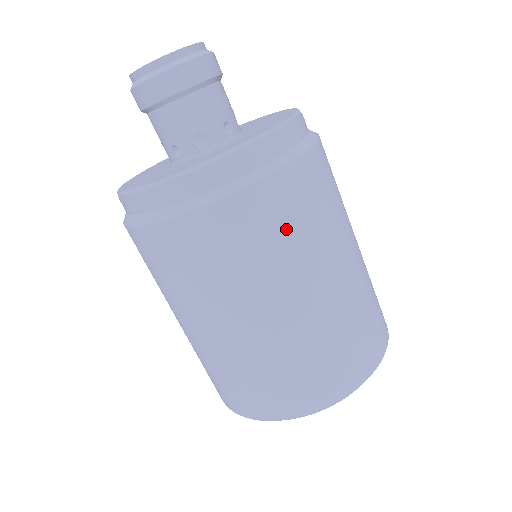
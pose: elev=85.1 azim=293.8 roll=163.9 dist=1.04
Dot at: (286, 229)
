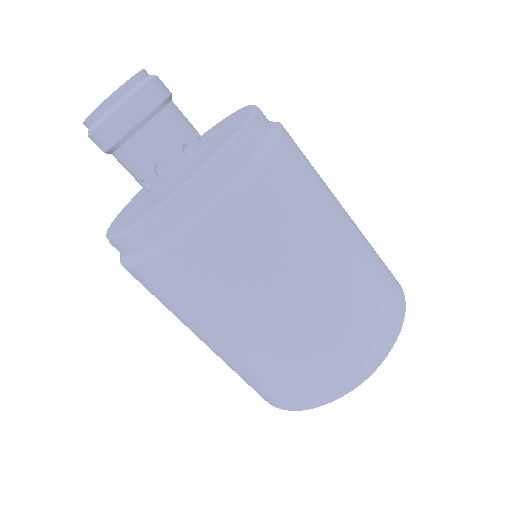
Dot at: (259, 245)
